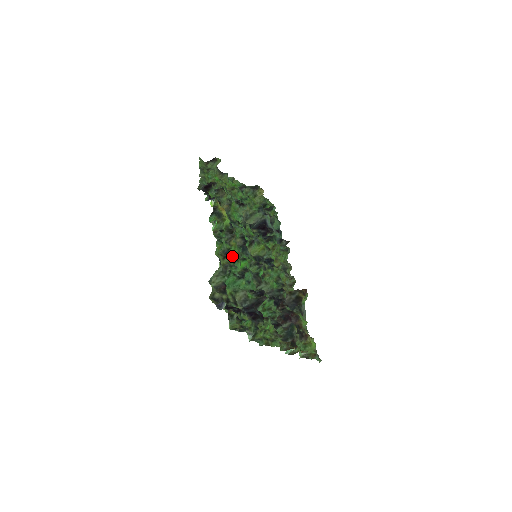
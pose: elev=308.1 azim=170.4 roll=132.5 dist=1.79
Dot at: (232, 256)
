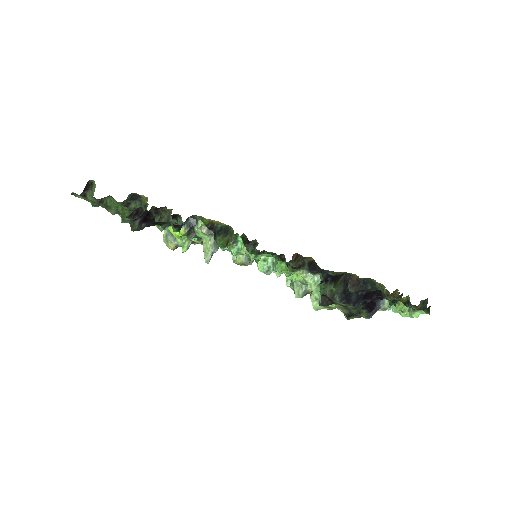
Dot at: occluded
